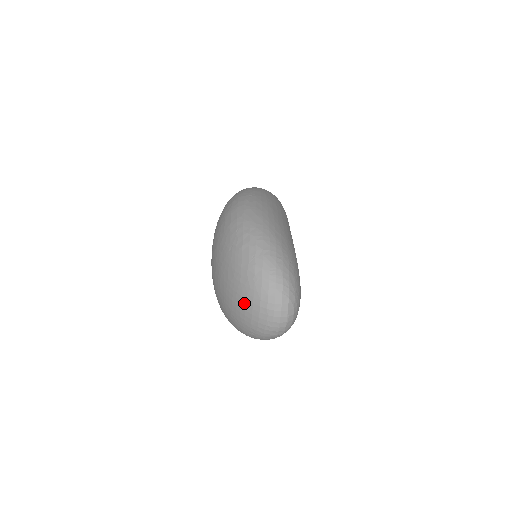
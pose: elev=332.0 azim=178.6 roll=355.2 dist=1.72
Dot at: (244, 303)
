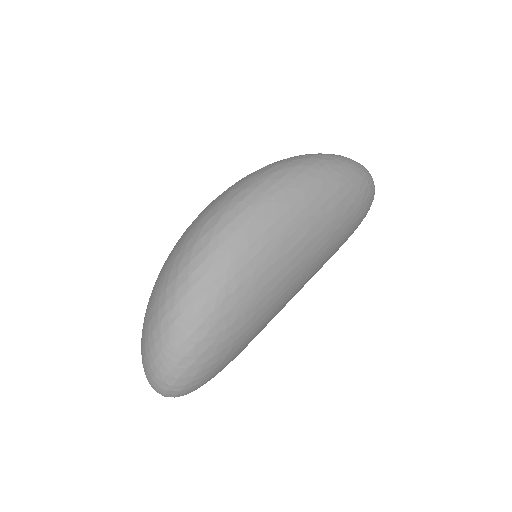
Dot at: occluded
